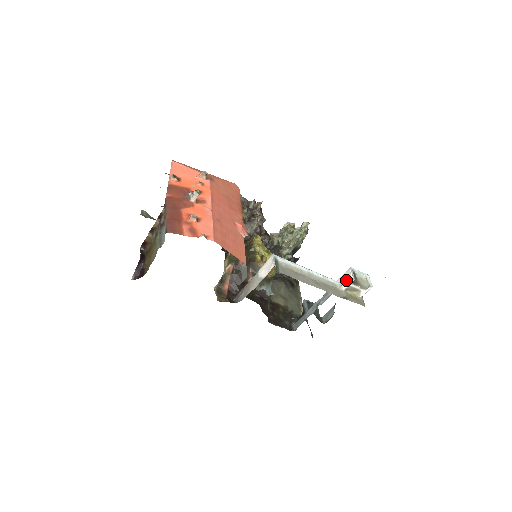
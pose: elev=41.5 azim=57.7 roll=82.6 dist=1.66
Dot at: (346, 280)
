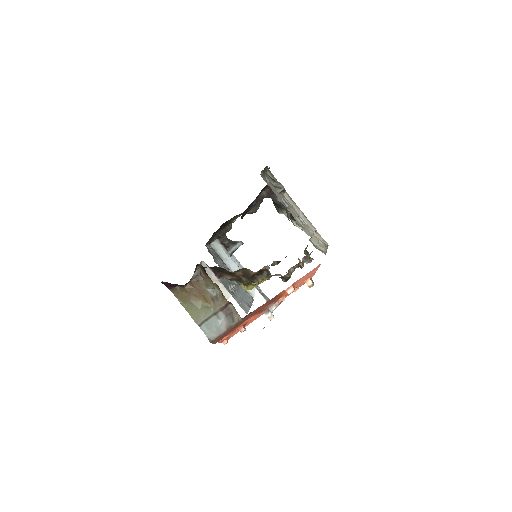
Dot at: (257, 303)
